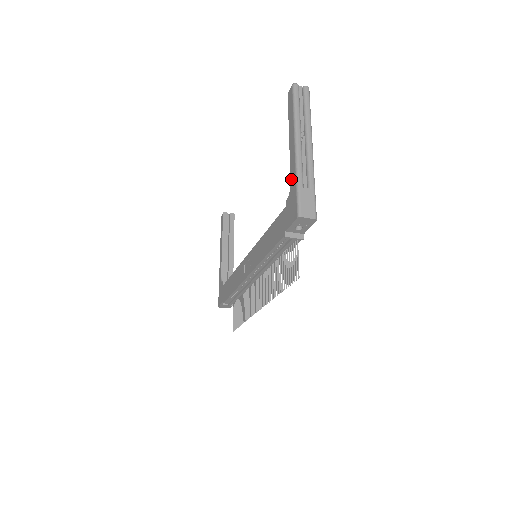
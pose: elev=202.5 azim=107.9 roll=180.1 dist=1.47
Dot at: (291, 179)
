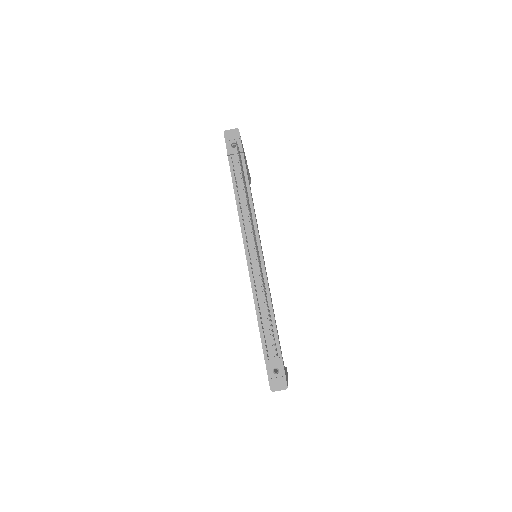
Dot at: occluded
